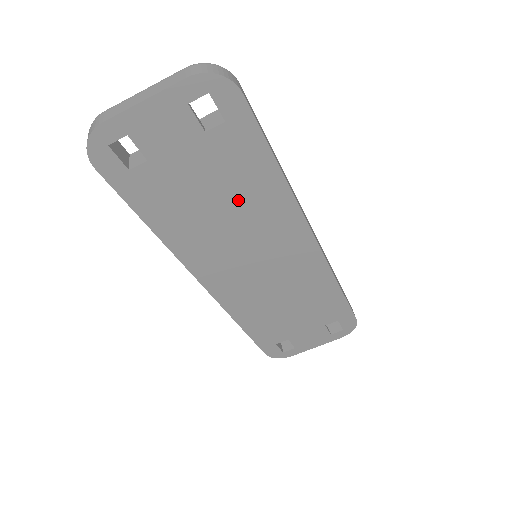
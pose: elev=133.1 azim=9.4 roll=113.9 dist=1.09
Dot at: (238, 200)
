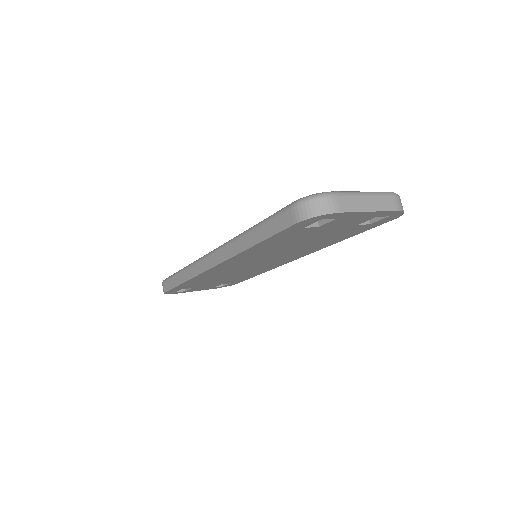
Dot at: (309, 244)
